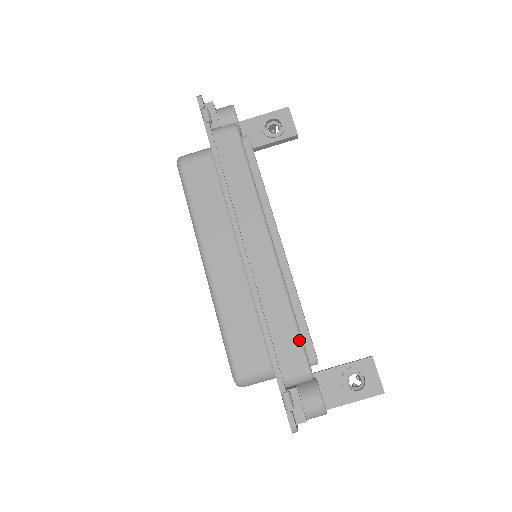
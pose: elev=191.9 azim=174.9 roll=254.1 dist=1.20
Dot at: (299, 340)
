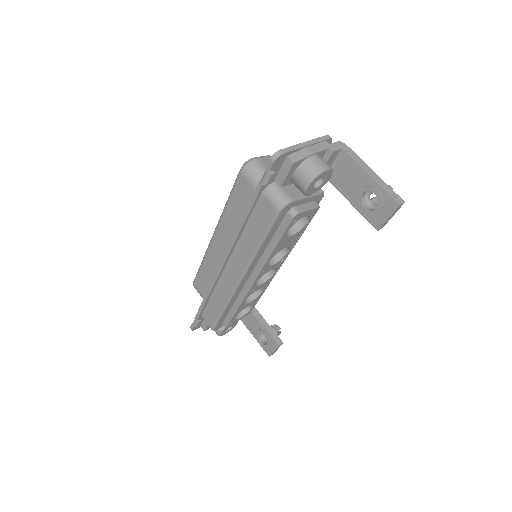
Dot at: (216, 320)
